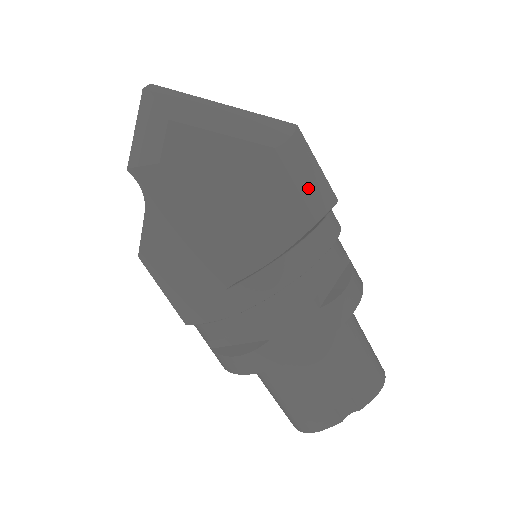
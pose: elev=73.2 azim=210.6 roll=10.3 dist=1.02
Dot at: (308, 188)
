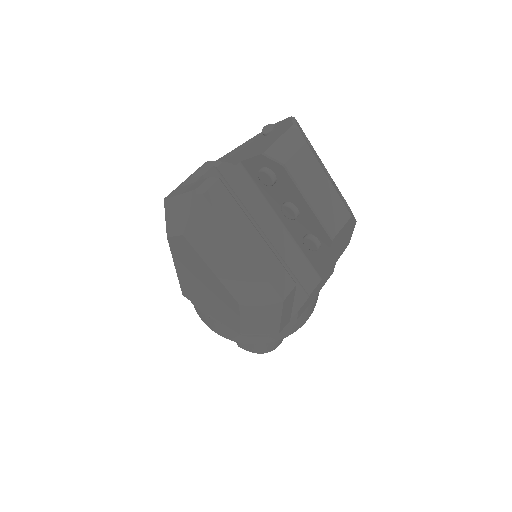
Dot at: (251, 324)
